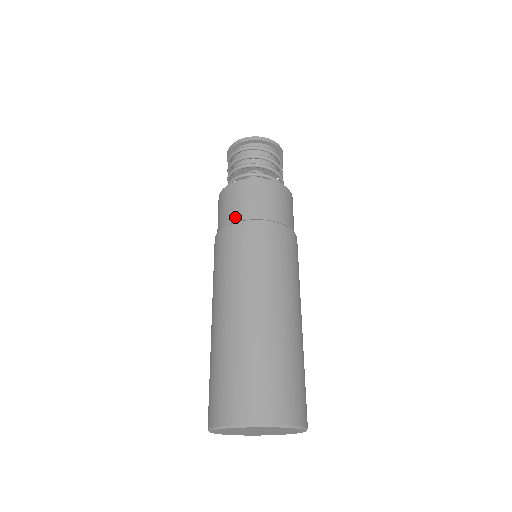
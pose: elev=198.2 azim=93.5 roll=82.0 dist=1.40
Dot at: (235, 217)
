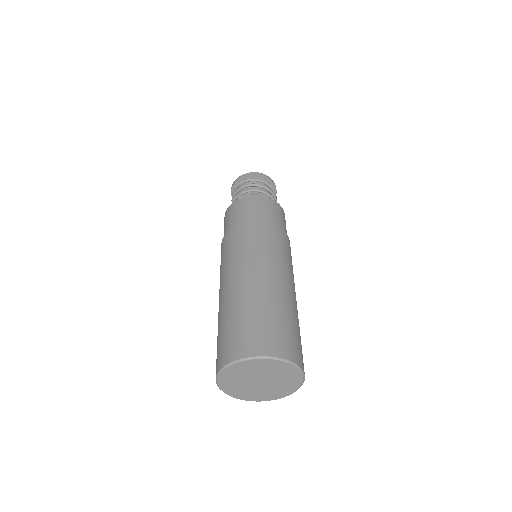
Dot at: (238, 221)
